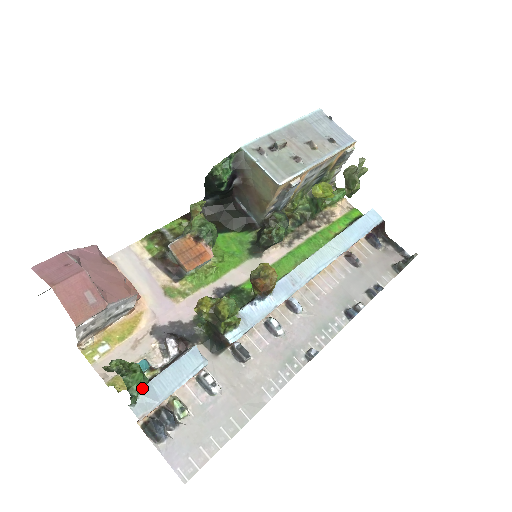
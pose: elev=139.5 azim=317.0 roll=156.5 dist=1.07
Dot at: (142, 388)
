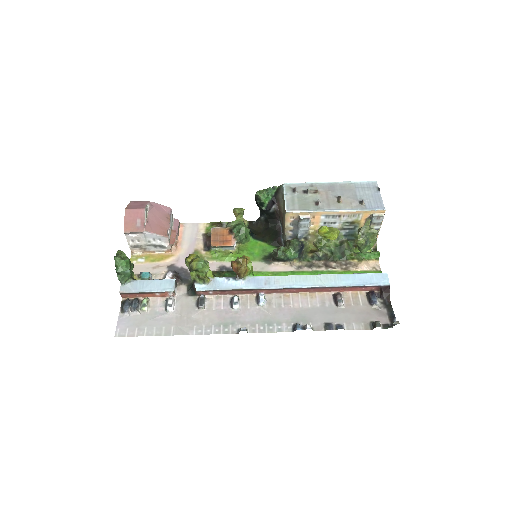
Dot at: (122, 270)
